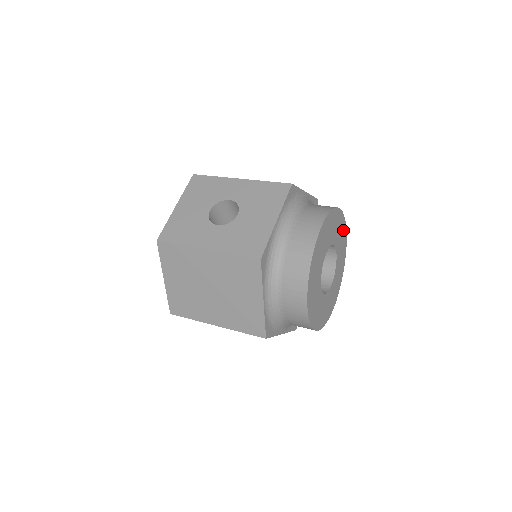
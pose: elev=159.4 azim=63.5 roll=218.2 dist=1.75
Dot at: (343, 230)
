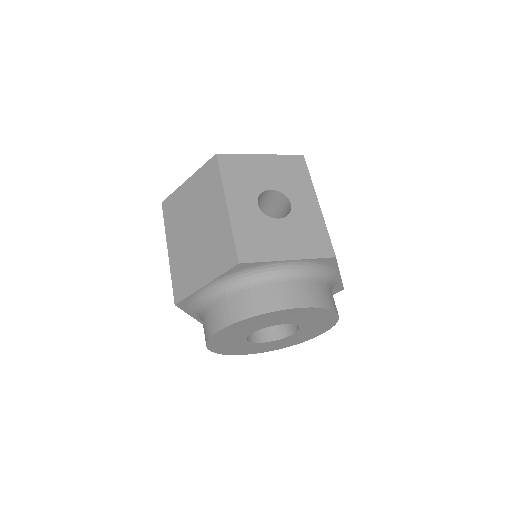
Dot at: (322, 329)
